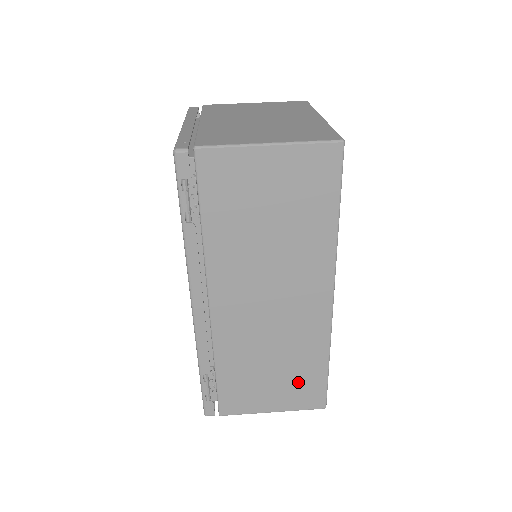
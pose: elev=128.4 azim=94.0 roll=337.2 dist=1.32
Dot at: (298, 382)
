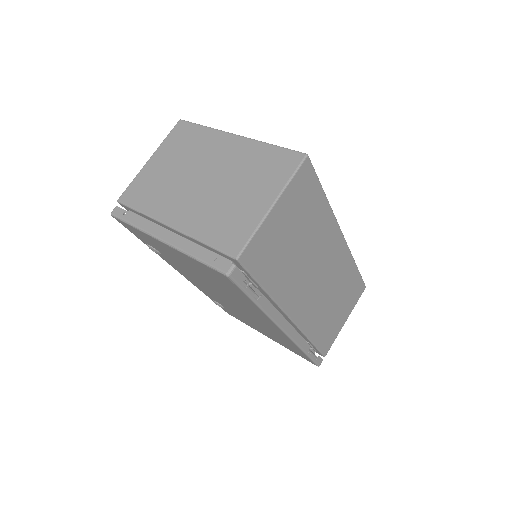
Dot at: (349, 294)
